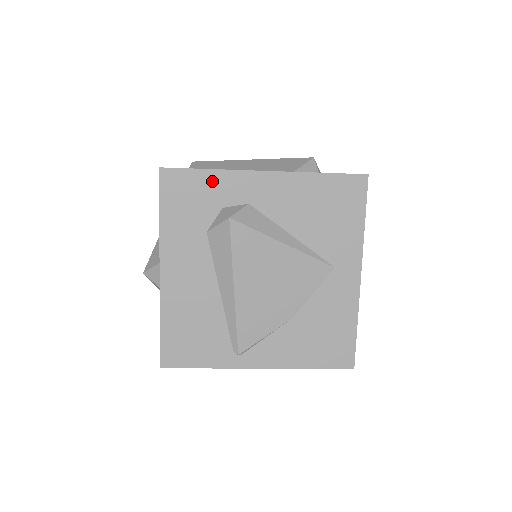
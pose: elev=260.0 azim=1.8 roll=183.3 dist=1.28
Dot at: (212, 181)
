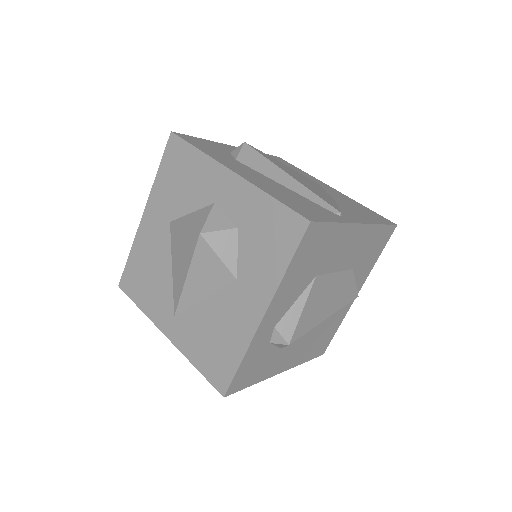
Dot at: (210, 143)
